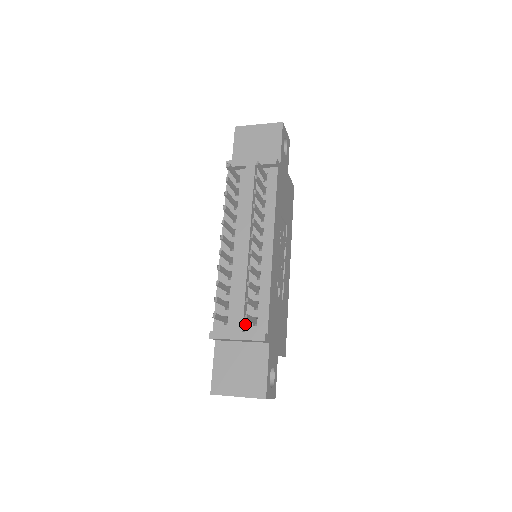
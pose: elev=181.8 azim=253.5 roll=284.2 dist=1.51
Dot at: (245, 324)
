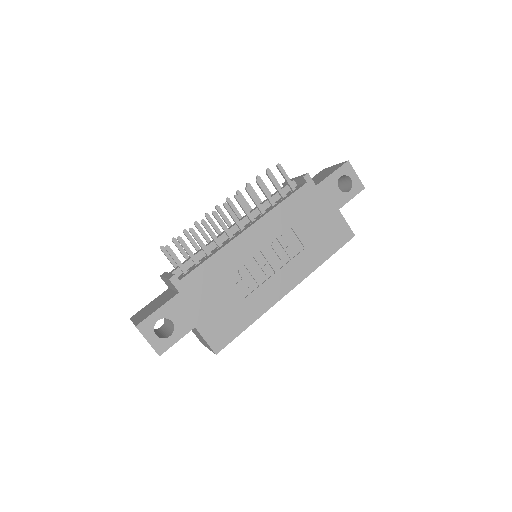
Dot at: (182, 274)
